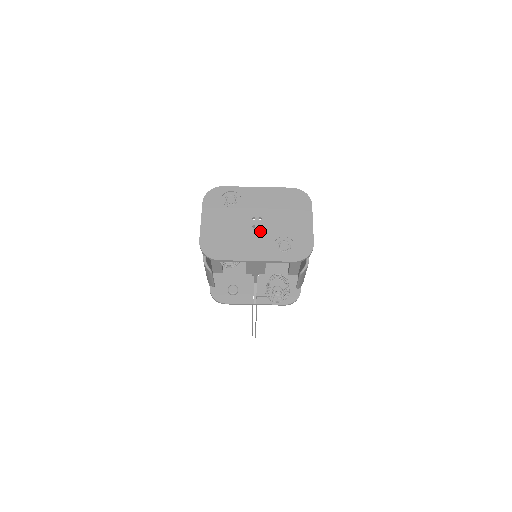
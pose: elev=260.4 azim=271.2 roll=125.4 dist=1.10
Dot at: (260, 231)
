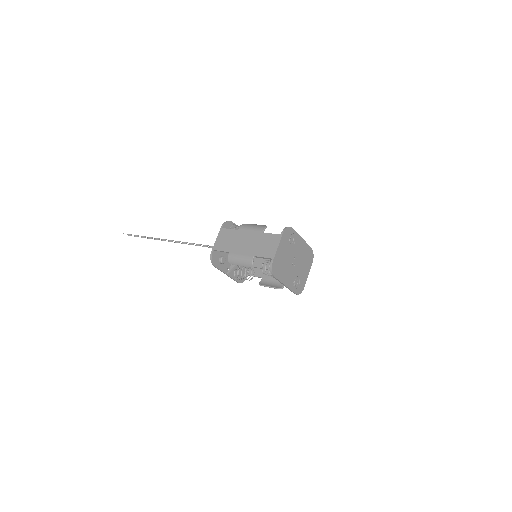
Dot at: (293, 268)
